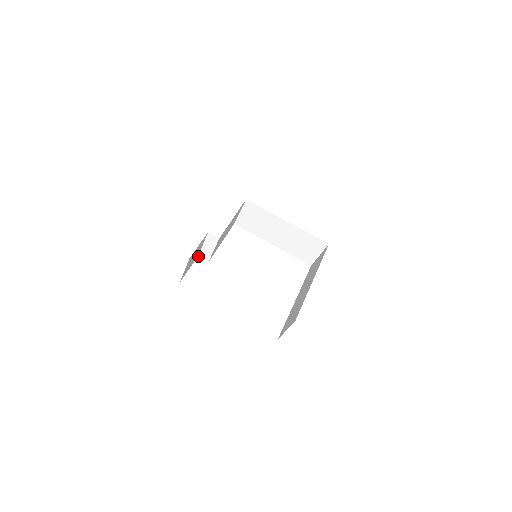
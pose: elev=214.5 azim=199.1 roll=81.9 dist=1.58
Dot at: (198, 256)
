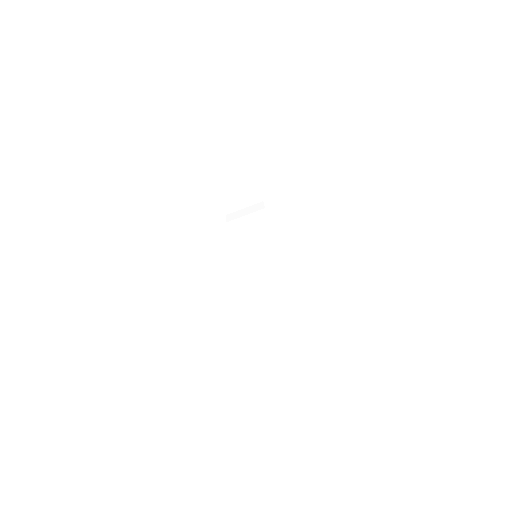
Dot at: (226, 215)
